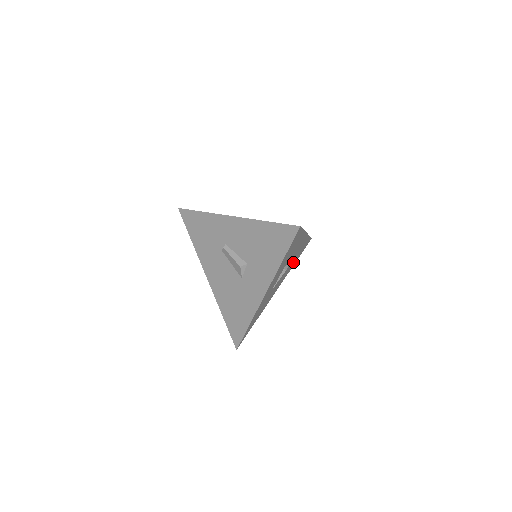
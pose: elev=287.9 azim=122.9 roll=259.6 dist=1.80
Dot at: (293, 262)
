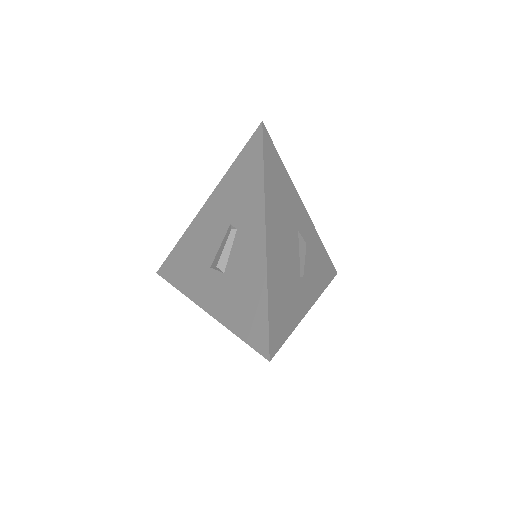
Dot at: occluded
